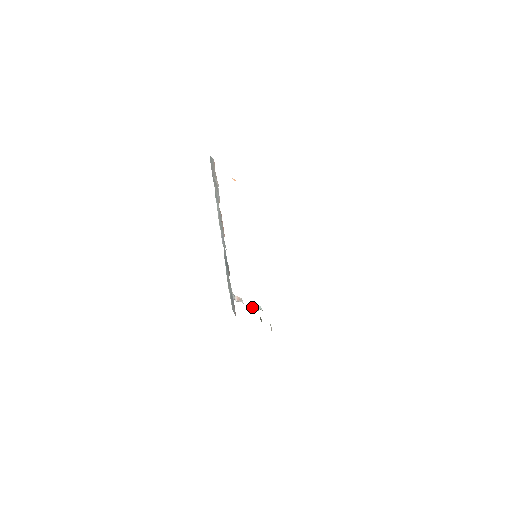
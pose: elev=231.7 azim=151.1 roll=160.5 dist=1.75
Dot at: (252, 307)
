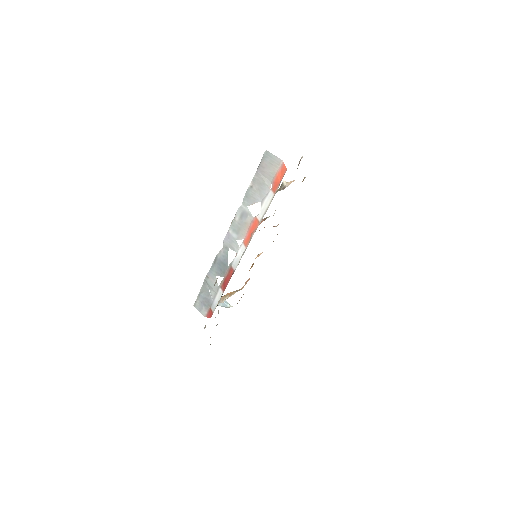
Dot at: (220, 303)
